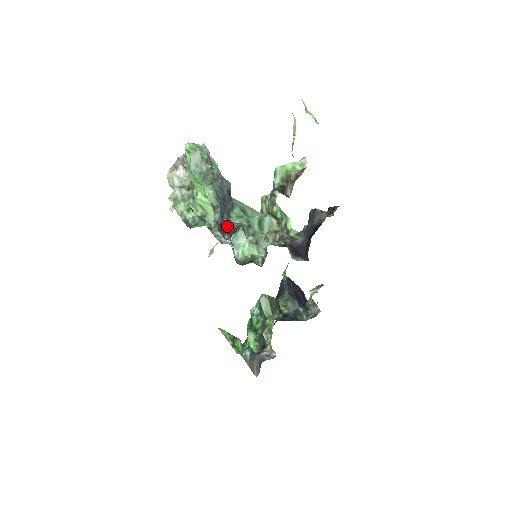
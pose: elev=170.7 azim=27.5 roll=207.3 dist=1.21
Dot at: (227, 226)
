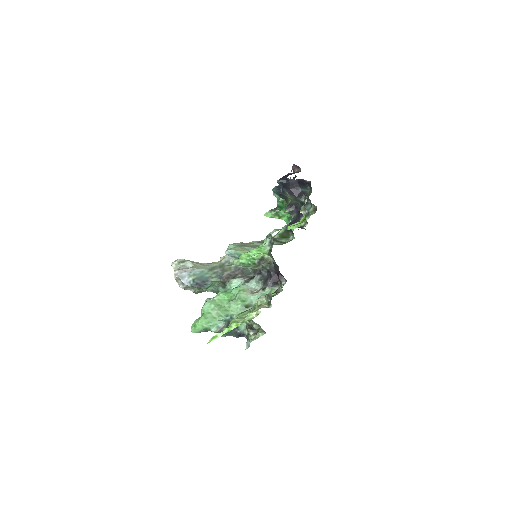
Dot at: (241, 333)
